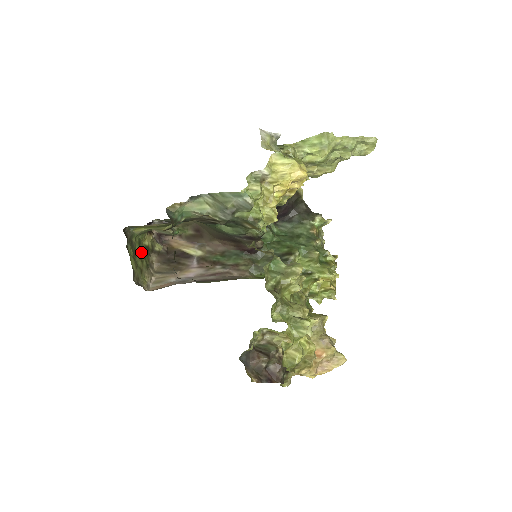
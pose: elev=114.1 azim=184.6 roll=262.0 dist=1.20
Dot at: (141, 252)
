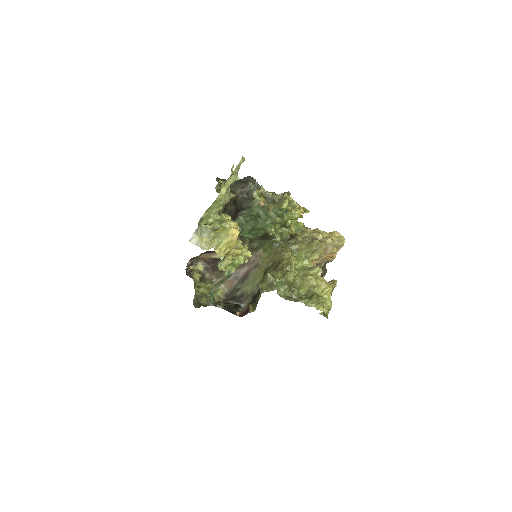
Dot at: (203, 286)
